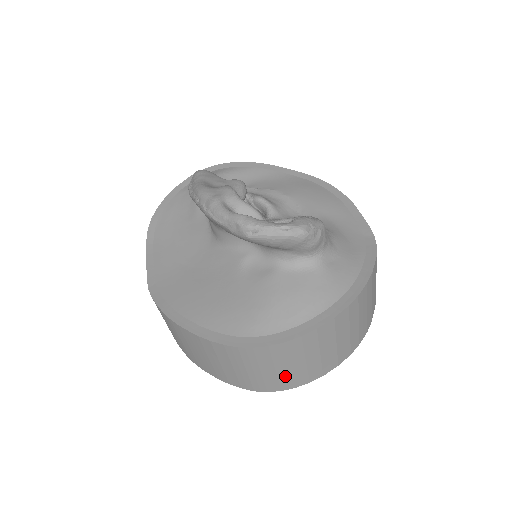
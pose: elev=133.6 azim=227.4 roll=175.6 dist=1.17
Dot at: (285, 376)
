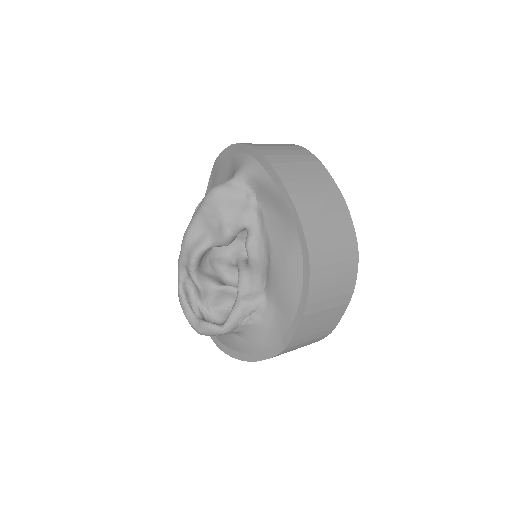
Dot at: occluded
